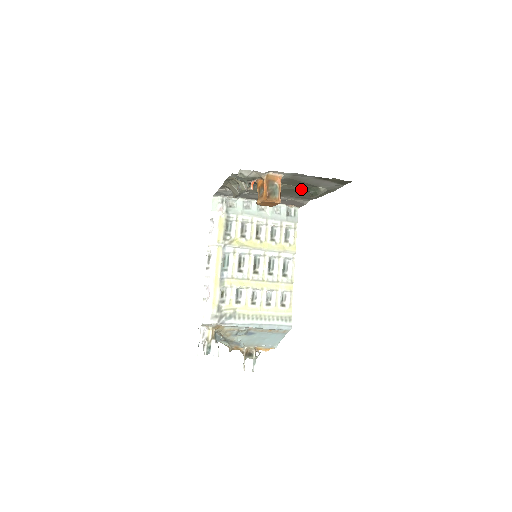
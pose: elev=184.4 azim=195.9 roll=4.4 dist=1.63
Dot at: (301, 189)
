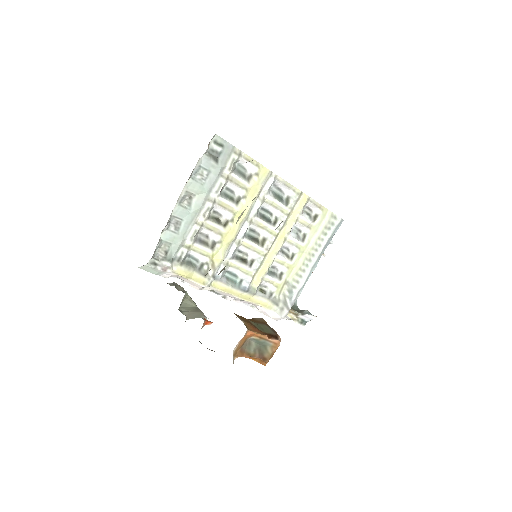
Dot at: occluded
